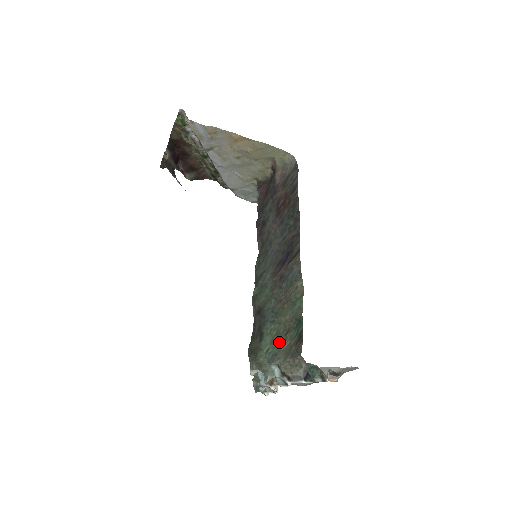
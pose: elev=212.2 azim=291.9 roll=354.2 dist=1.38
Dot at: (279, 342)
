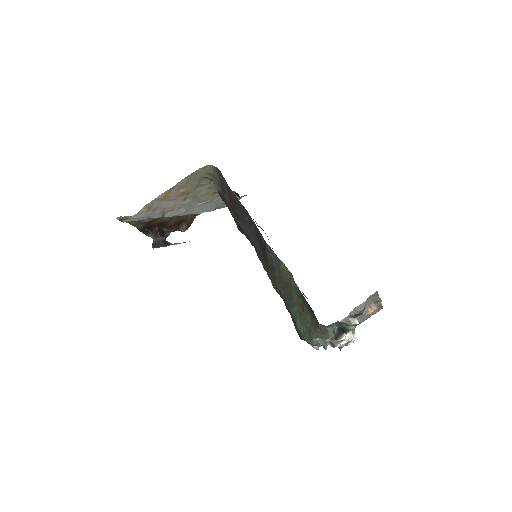
Dot at: (304, 320)
